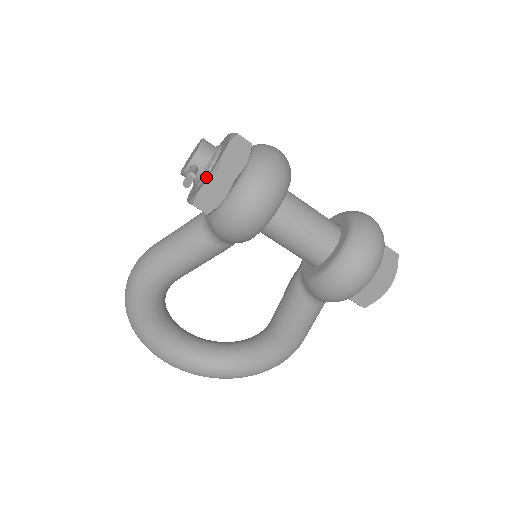
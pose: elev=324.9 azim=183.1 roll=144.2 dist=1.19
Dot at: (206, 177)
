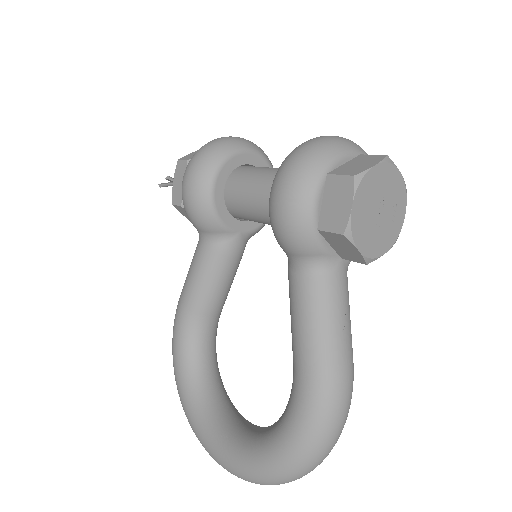
Dot at: occluded
